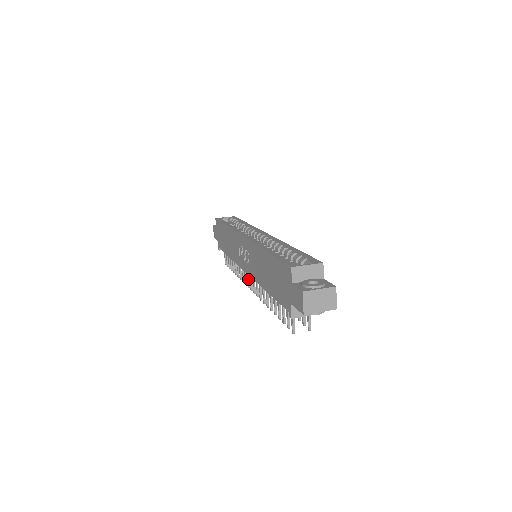
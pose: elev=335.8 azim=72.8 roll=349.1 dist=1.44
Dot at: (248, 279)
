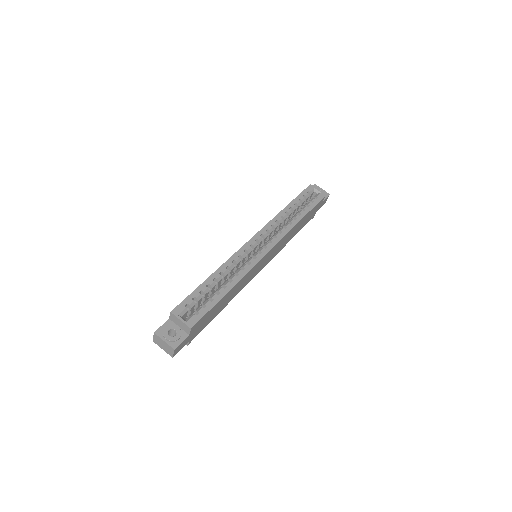
Dot at: occluded
